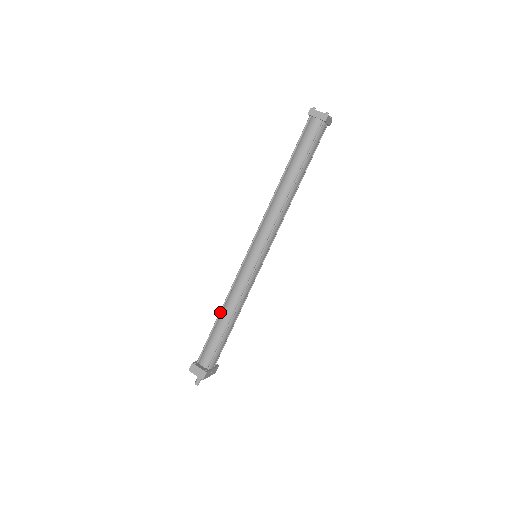
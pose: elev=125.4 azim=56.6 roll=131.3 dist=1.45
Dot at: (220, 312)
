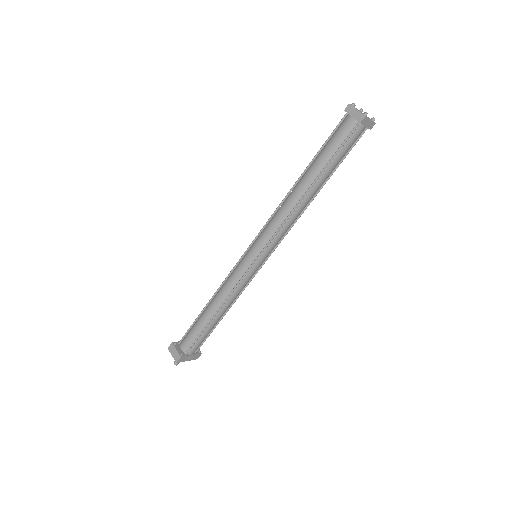
Dot at: (208, 302)
